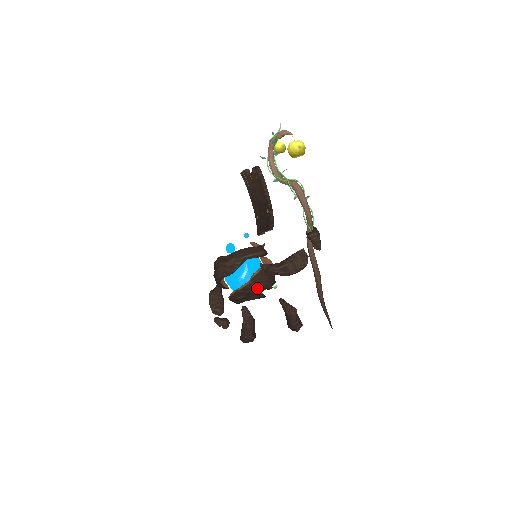
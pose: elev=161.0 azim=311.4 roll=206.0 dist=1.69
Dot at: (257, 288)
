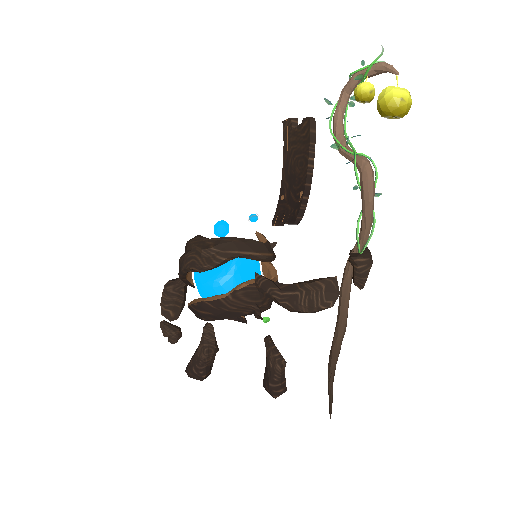
Dot at: (237, 309)
